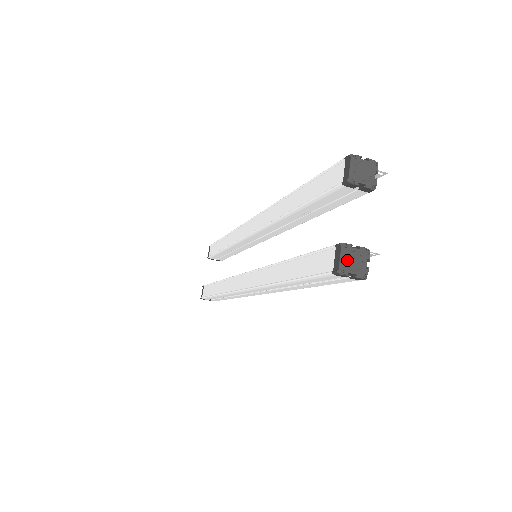
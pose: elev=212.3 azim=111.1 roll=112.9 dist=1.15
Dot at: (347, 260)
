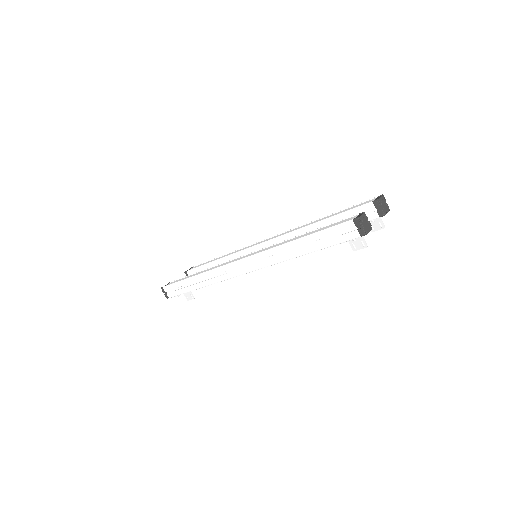
Dot at: (363, 219)
